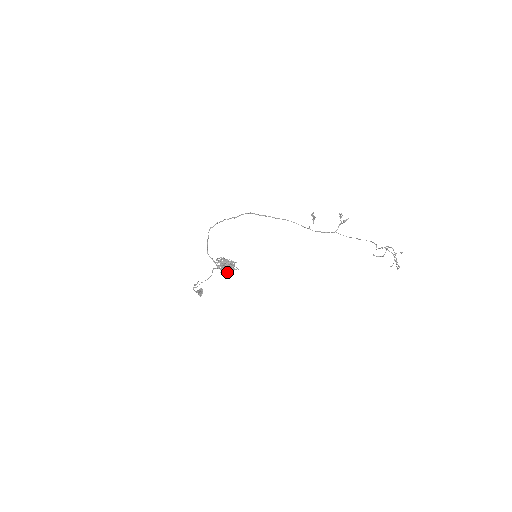
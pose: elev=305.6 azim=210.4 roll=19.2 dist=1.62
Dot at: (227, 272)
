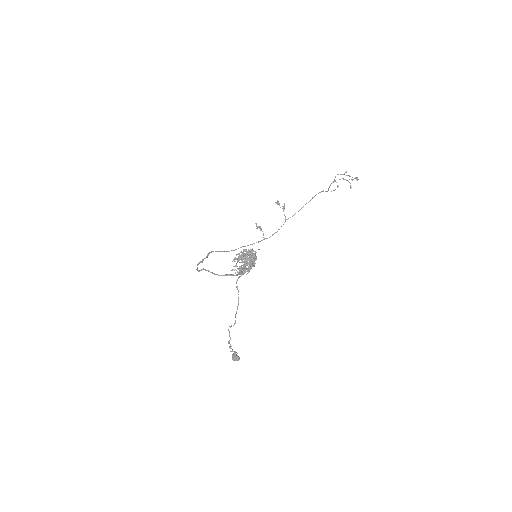
Dot at: (252, 266)
